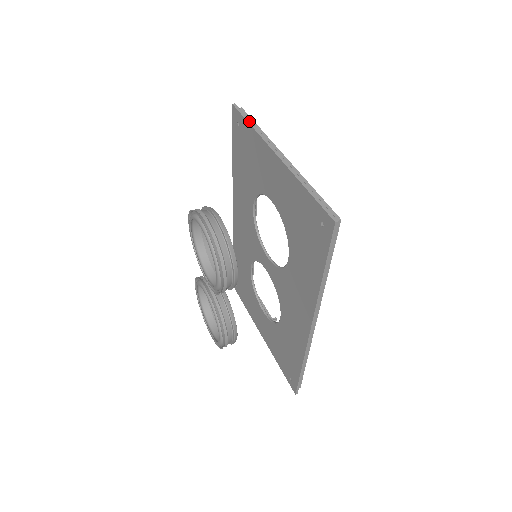
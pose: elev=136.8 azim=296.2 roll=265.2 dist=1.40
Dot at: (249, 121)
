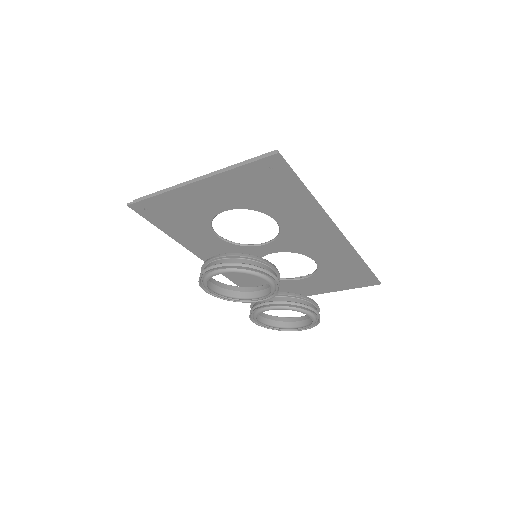
Dot at: (151, 196)
